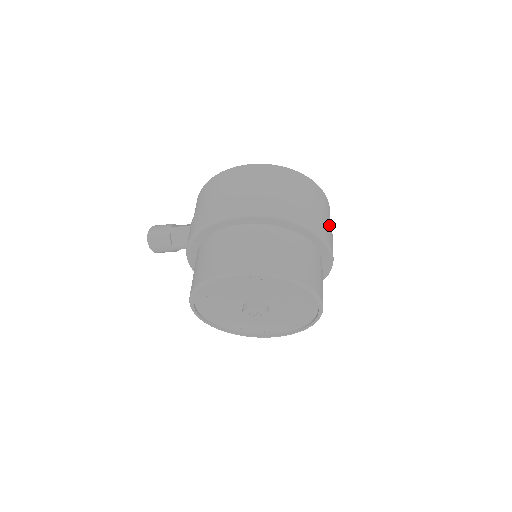
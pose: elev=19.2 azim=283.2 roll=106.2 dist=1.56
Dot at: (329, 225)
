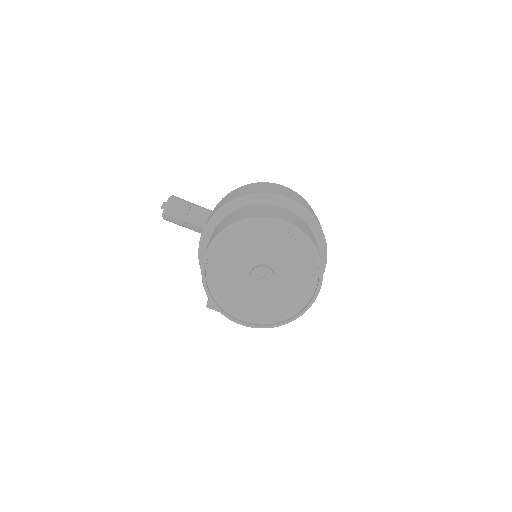
Dot at: occluded
